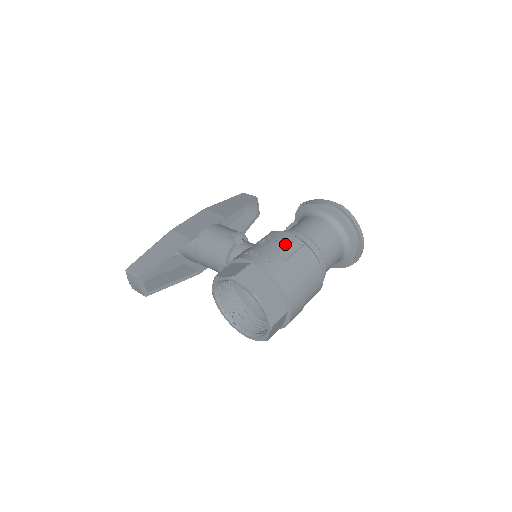
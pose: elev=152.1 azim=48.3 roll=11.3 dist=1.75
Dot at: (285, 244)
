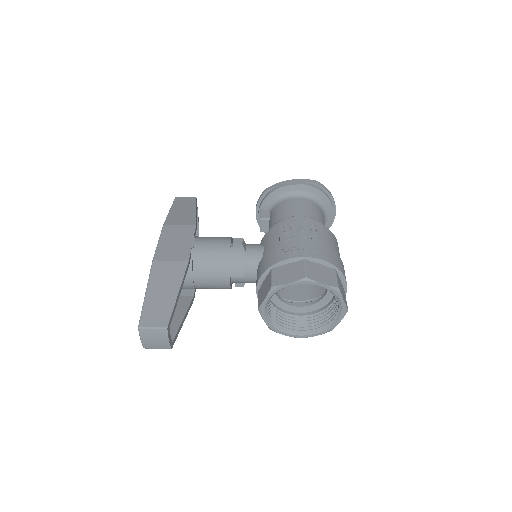
Dot at: (313, 230)
